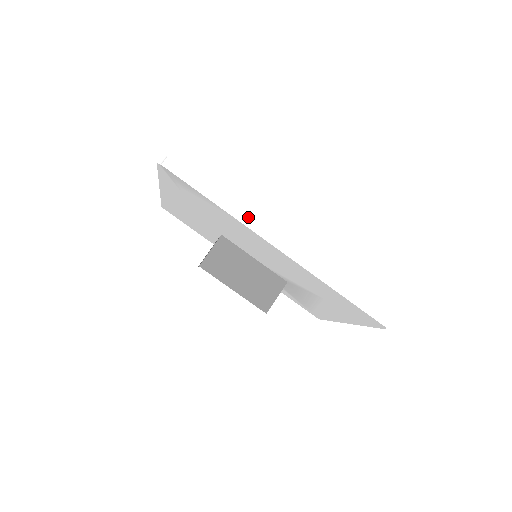
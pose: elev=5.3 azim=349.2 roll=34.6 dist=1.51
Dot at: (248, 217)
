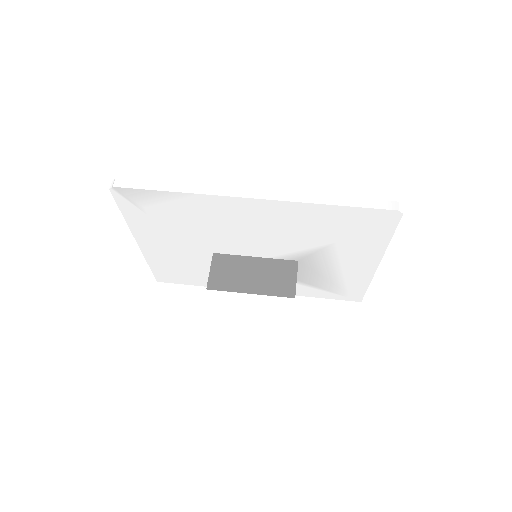
Dot at: (211, 188)
